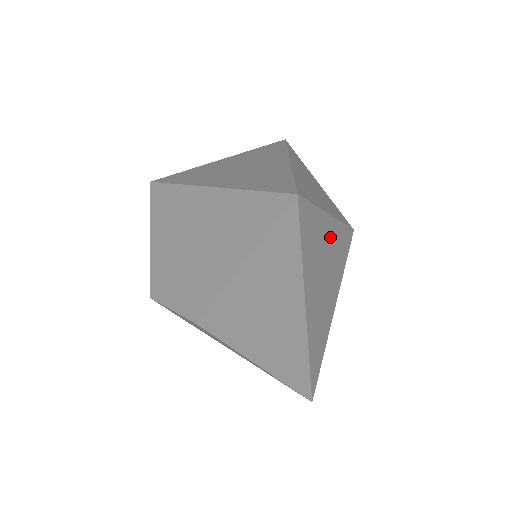
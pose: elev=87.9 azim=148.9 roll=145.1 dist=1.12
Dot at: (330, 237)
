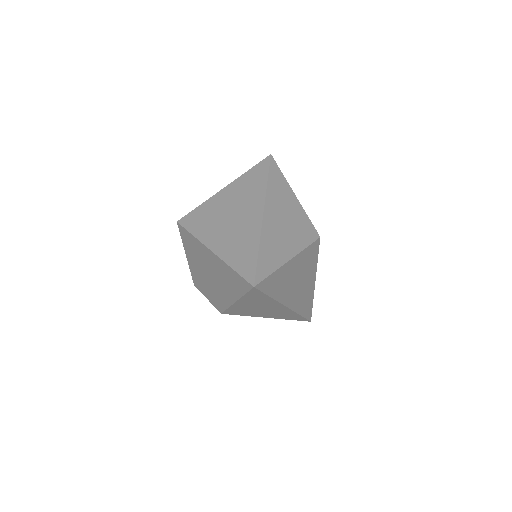
Dot at: (294, 265)
